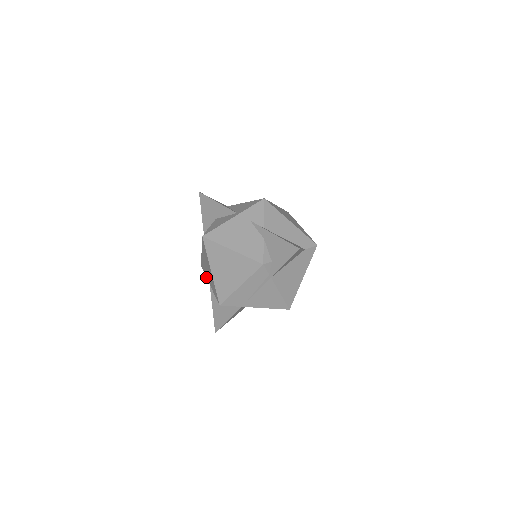
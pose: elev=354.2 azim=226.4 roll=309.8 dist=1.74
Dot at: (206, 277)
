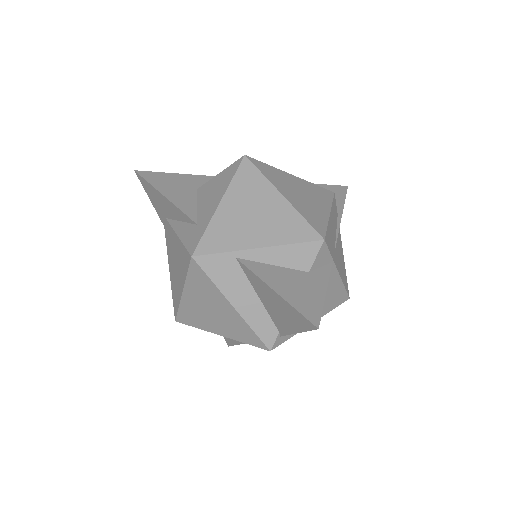
Dot at: (234, 250)
